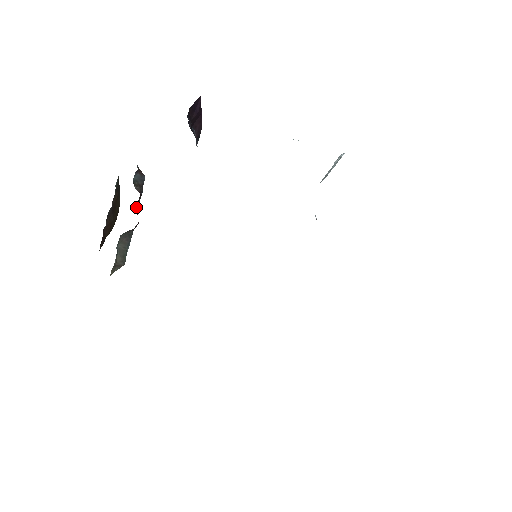
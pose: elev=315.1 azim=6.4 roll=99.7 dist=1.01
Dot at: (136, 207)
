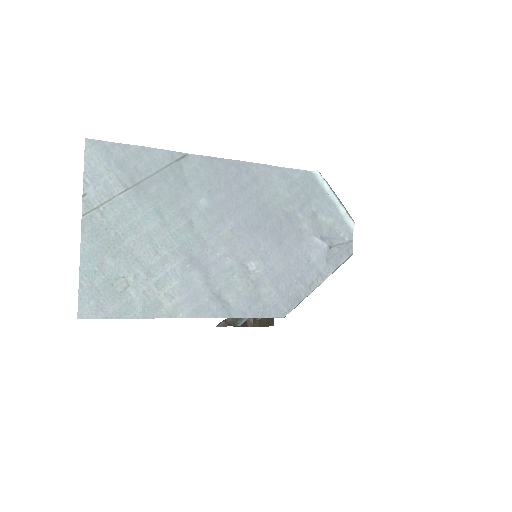
Dot at: occluded
